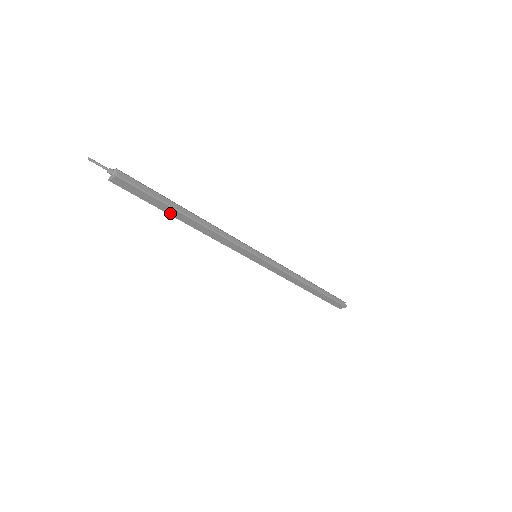
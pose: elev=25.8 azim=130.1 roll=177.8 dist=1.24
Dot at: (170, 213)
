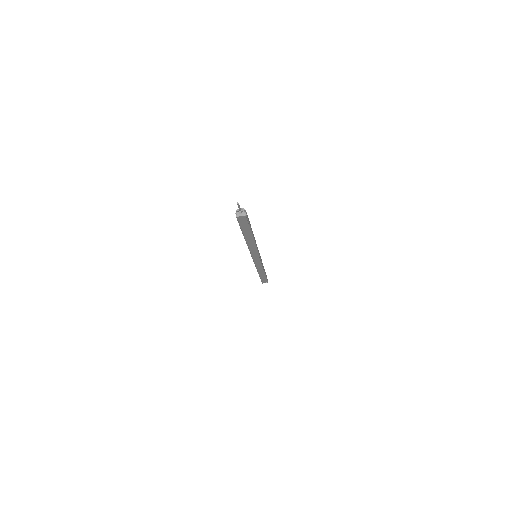
Dot at: (245, 234)
